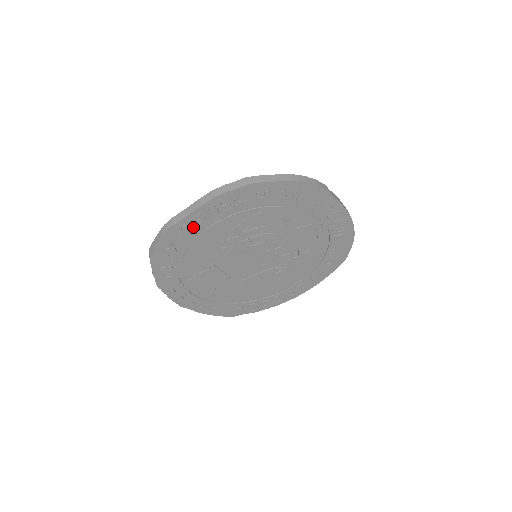
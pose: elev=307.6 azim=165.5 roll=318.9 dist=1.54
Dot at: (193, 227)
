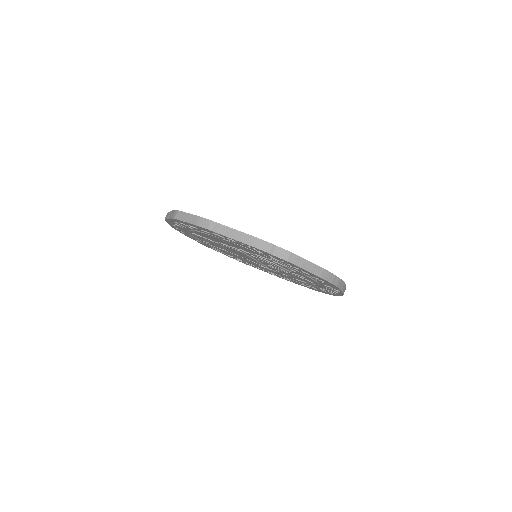
Dot at: (223, 238)
